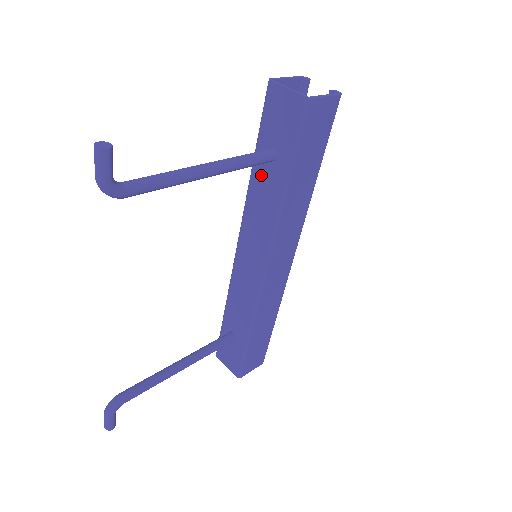
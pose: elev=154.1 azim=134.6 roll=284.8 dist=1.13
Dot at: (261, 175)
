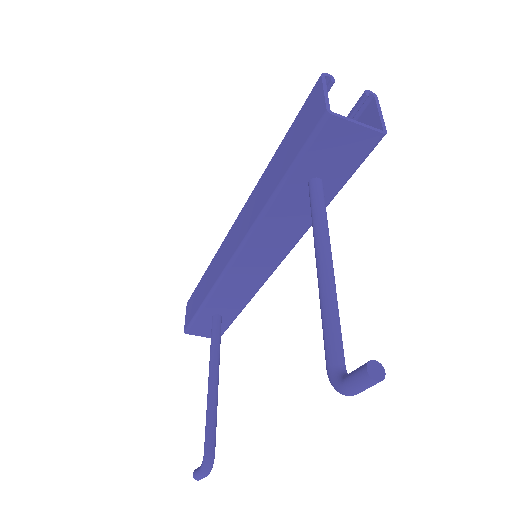
Dot at: (291, 200)
